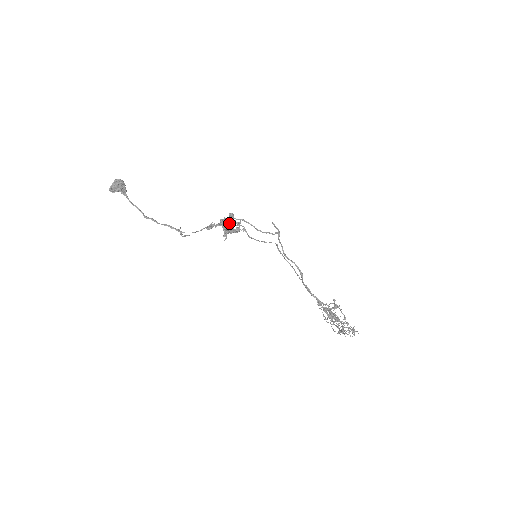
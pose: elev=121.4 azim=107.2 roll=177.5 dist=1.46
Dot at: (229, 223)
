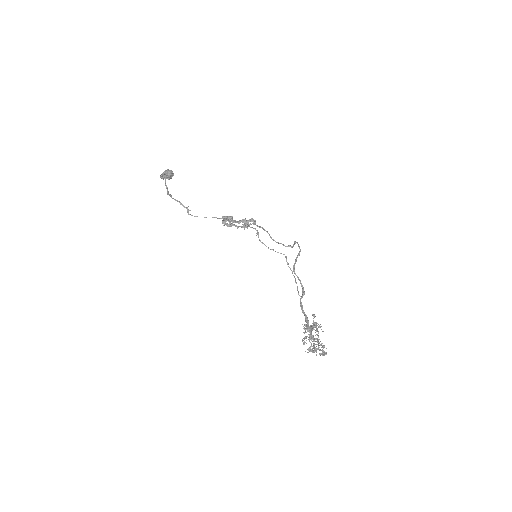
Dot at: (240, 220)
